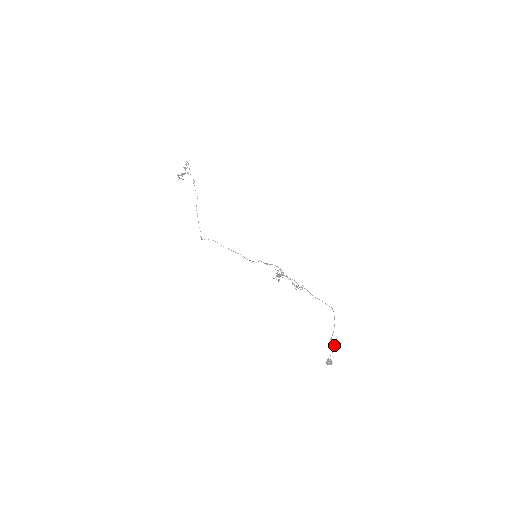
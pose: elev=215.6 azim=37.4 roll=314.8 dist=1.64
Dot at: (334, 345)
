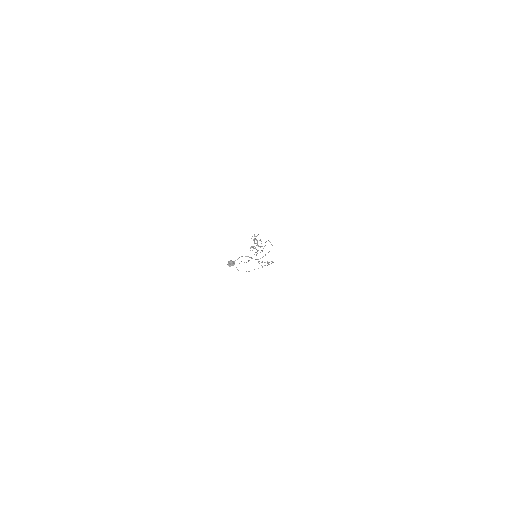
Dot at: (248, 256)
